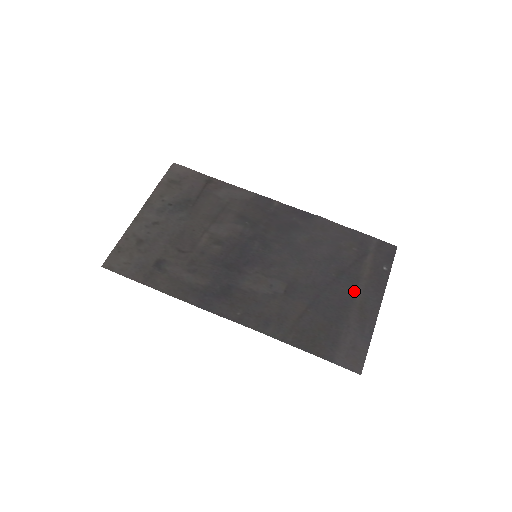
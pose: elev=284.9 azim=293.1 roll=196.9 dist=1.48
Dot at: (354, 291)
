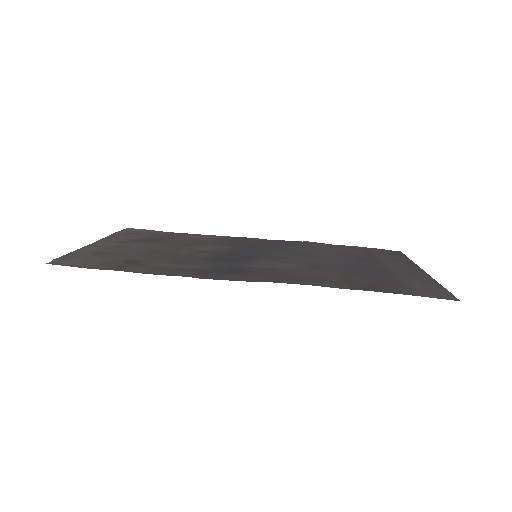
Dot at: (386, 266)
